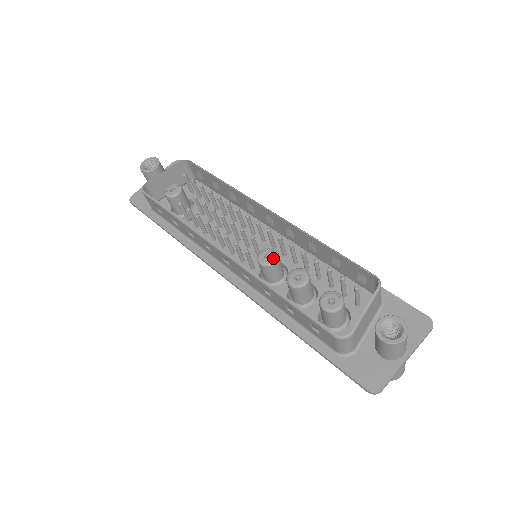
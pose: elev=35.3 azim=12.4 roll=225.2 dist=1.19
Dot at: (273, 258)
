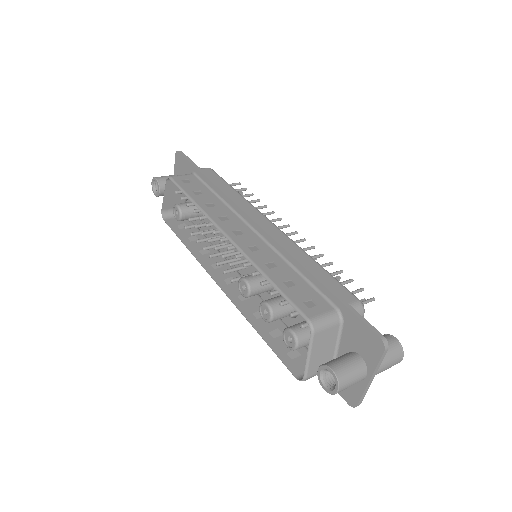
Dot at: (247, 290)
